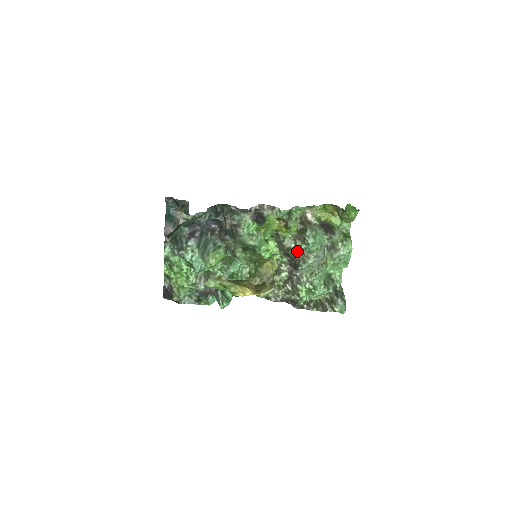
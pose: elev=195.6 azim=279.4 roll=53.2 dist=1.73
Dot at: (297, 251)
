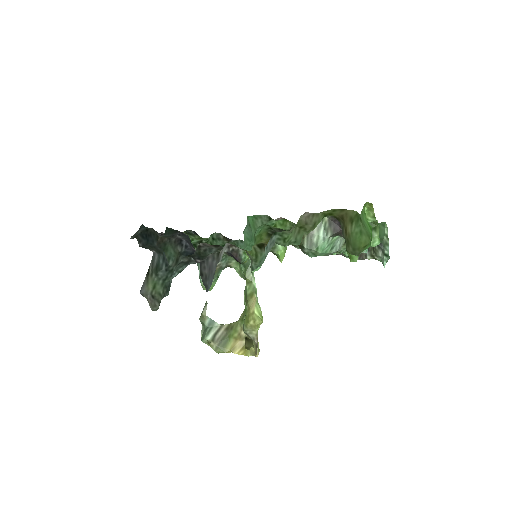
Dot at: occluded
